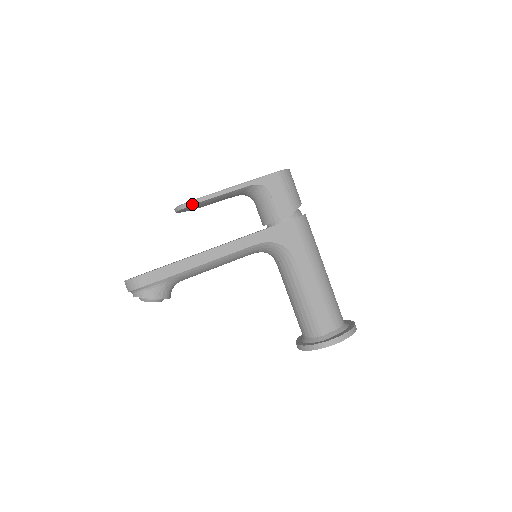
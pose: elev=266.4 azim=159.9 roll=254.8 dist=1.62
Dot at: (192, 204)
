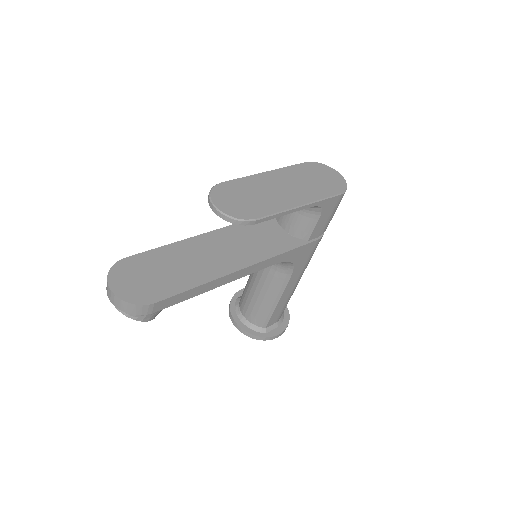
Dot at: (249, 224)
